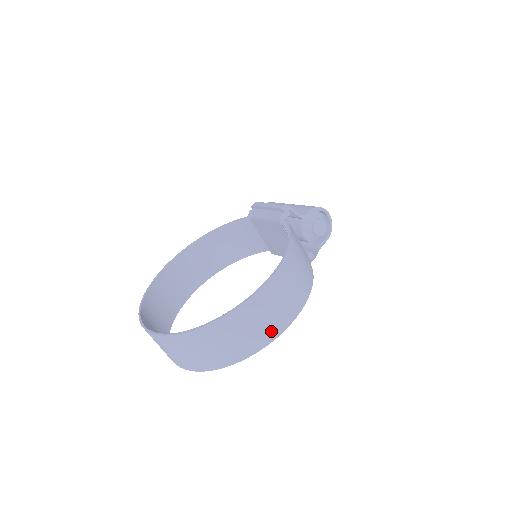
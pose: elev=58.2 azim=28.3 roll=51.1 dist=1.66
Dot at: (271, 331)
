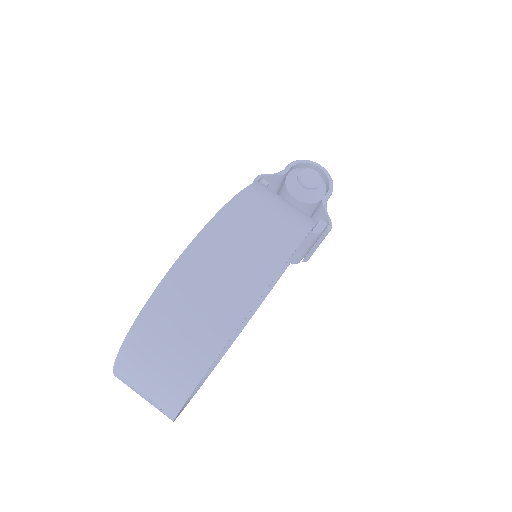
Dot at: (251, 281)
